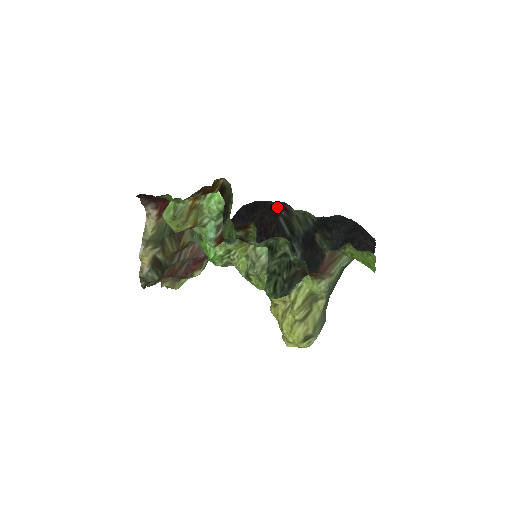
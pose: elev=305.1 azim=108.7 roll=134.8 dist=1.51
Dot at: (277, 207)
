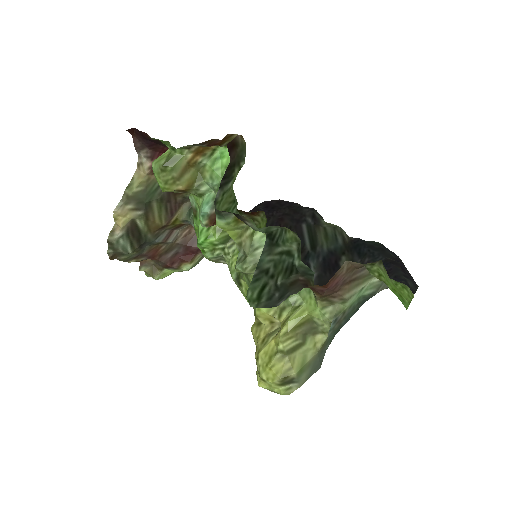
Dot at: (304, 211)
